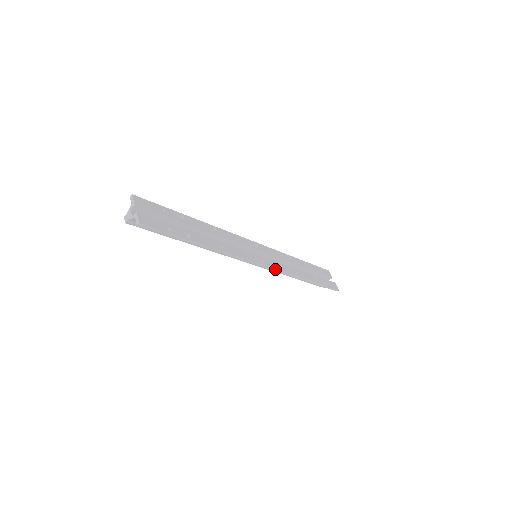
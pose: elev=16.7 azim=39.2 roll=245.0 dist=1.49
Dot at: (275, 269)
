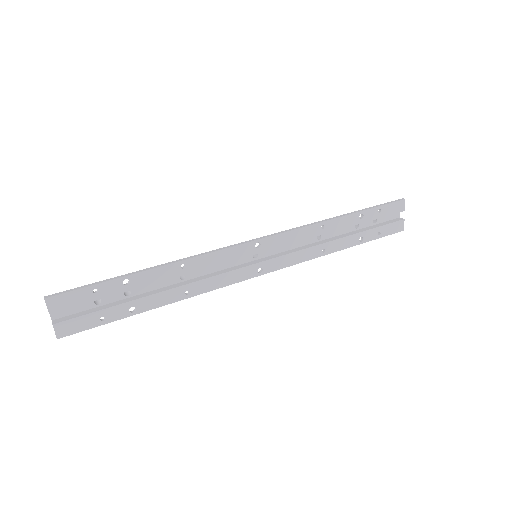
Dot at: (281, 268)
